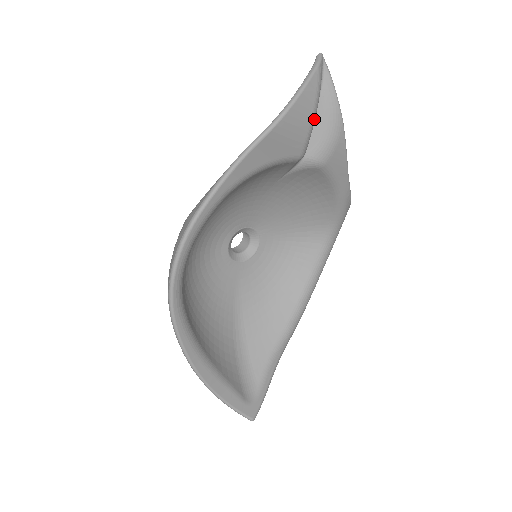
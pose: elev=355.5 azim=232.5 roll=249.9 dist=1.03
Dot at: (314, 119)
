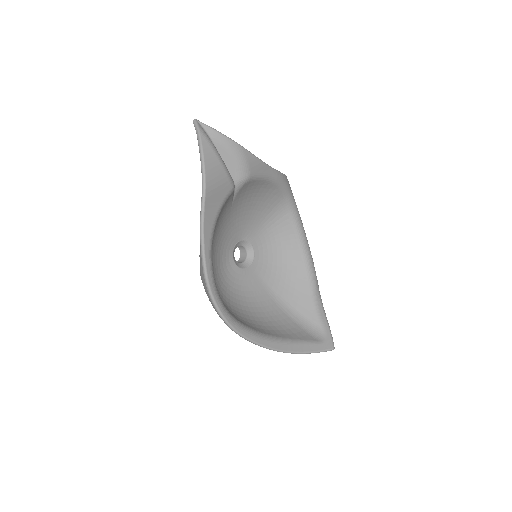
Dot at: (223, 162)
